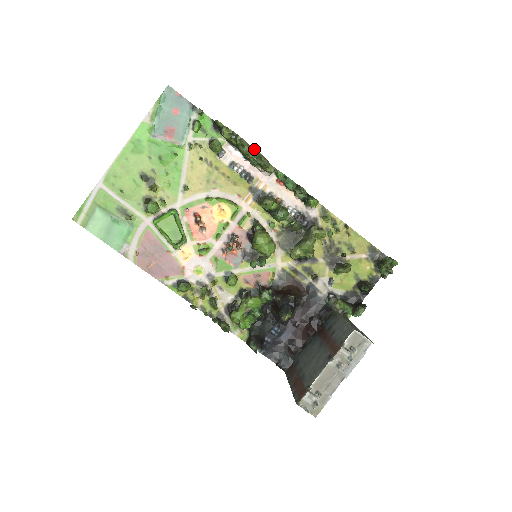
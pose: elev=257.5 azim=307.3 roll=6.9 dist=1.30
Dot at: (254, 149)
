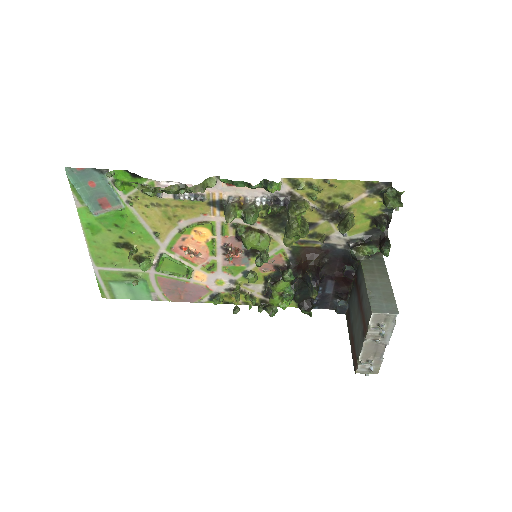
Dot at: (180, 184)
